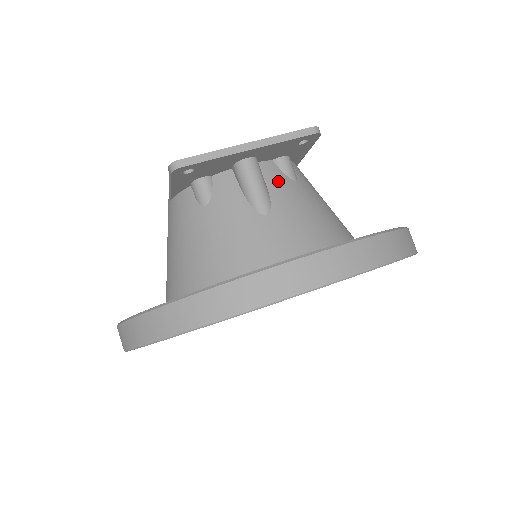
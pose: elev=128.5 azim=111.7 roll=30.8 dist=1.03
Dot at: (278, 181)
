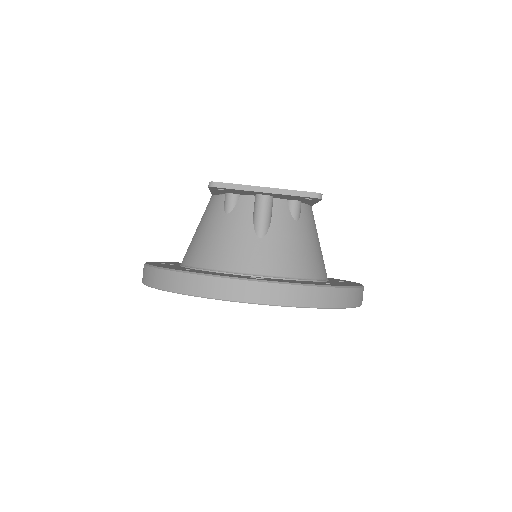
Dot at: (282, 217)
